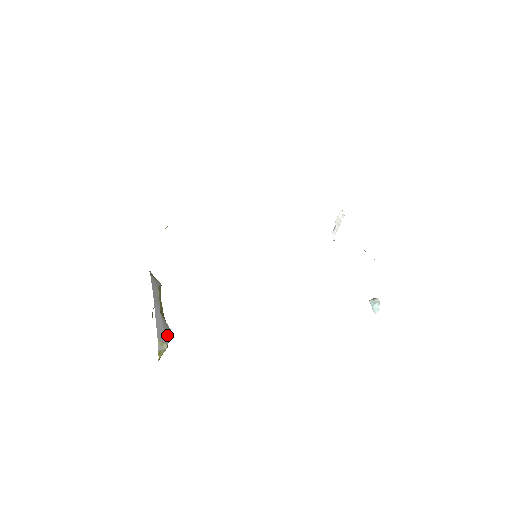
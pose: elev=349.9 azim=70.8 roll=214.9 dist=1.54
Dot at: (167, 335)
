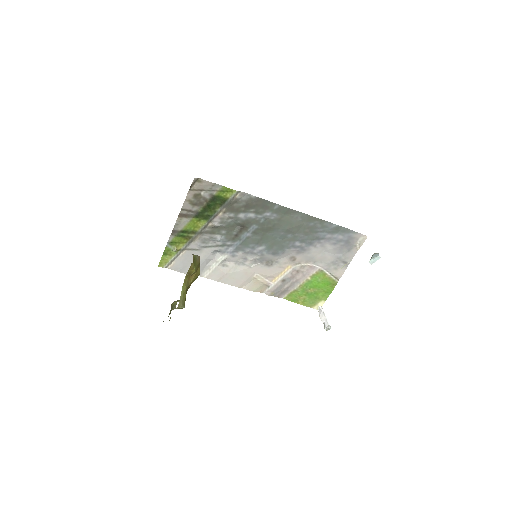
Dot at: occluded
